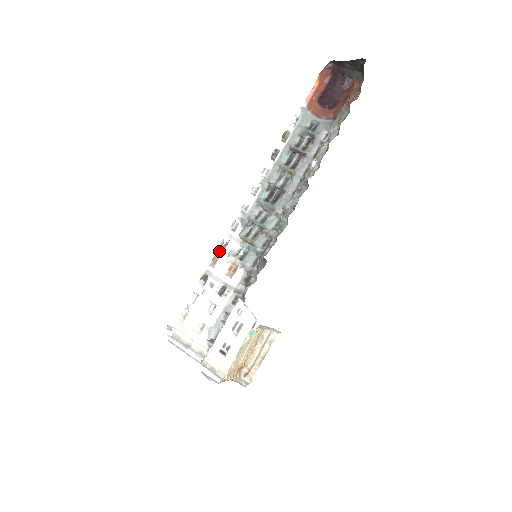
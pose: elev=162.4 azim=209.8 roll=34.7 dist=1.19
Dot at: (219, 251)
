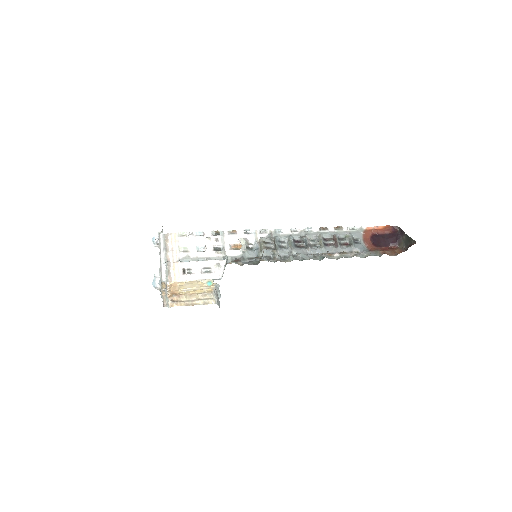
Dot at: (241, 231)
